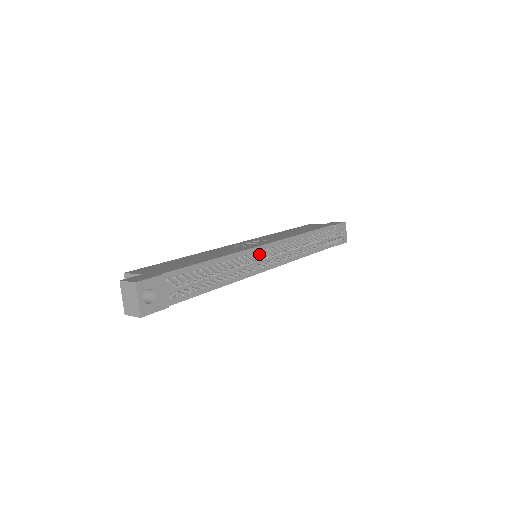
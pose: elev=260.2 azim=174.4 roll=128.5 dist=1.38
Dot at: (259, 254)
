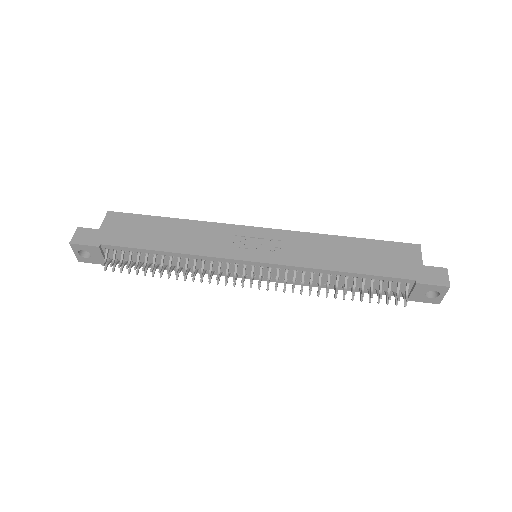
Dot at: (236, 265)
